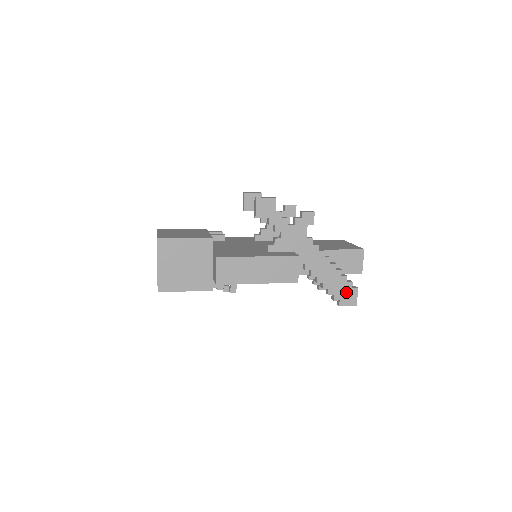
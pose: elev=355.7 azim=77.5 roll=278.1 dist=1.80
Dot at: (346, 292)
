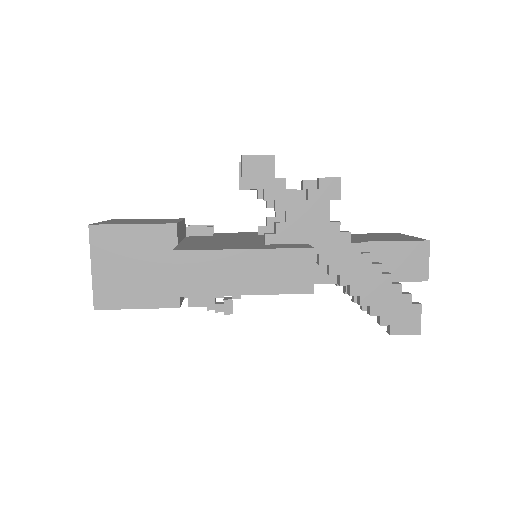
Dot at: (401, 311)
